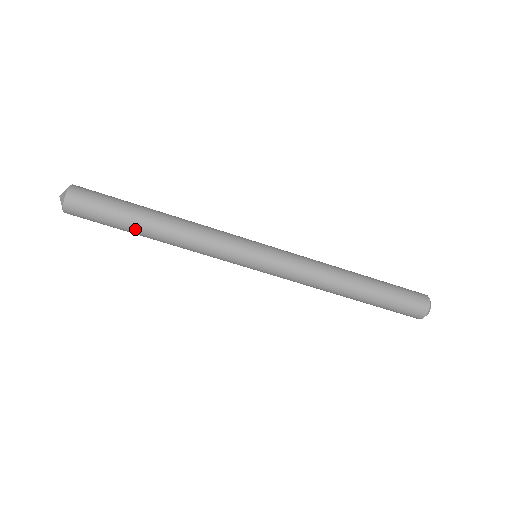
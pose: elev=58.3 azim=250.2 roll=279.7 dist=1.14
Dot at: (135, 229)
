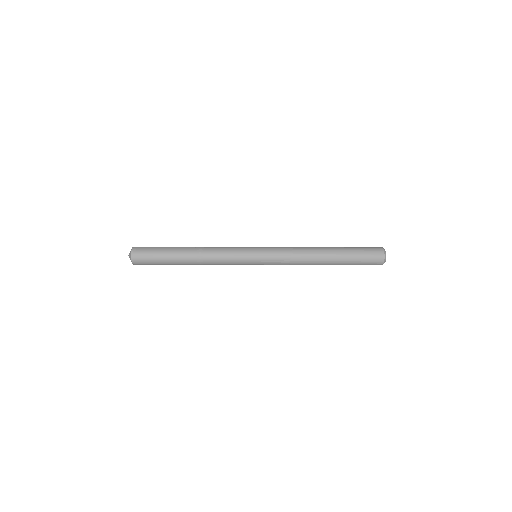
Dot at: (177, 264)
